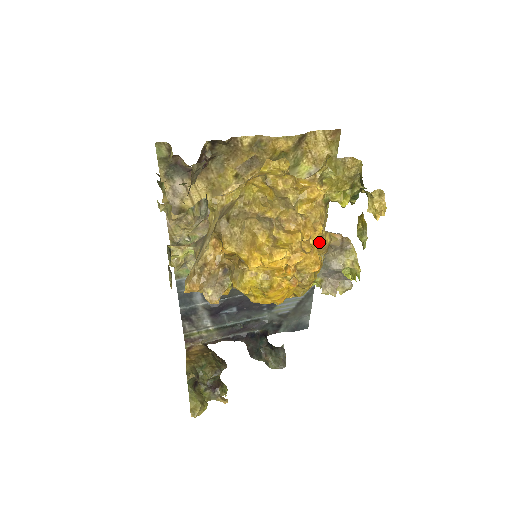
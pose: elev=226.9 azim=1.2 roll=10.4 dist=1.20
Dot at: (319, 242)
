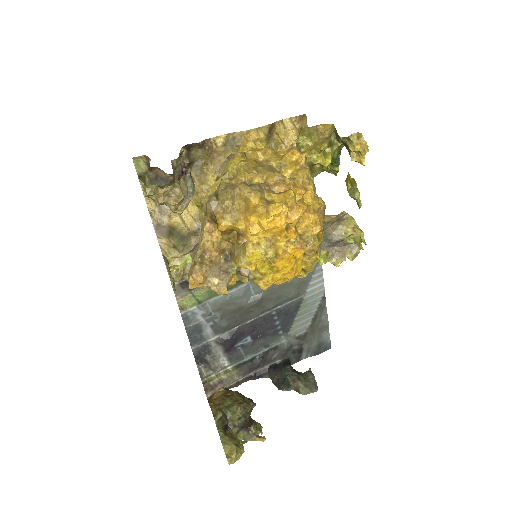
Dot at: (313, 203)
